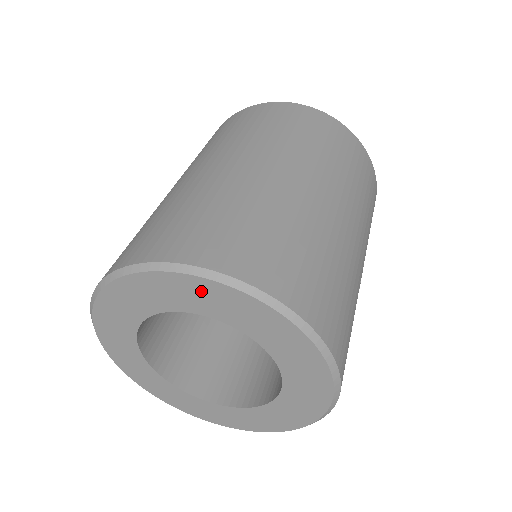
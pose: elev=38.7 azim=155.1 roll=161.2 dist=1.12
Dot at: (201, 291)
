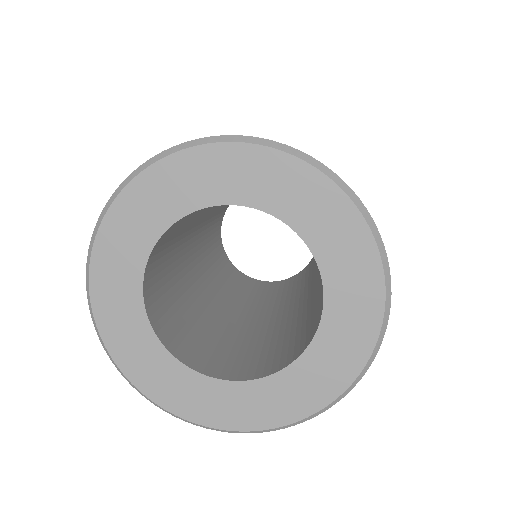
Dot at: (261, 168)
